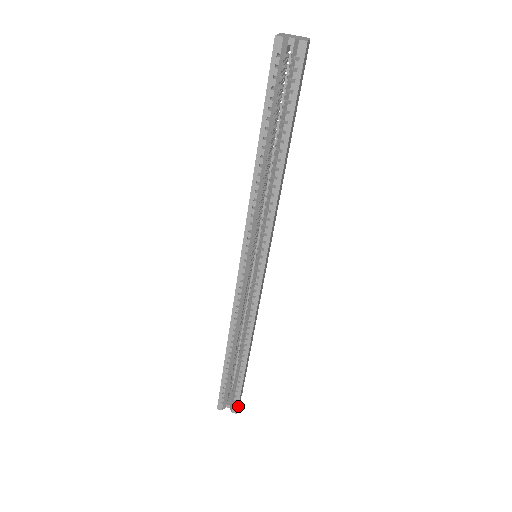
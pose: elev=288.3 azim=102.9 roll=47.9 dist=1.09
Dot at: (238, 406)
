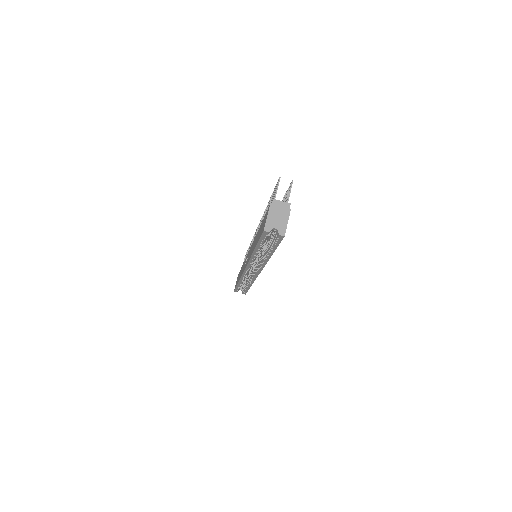
Dot at: occluded
